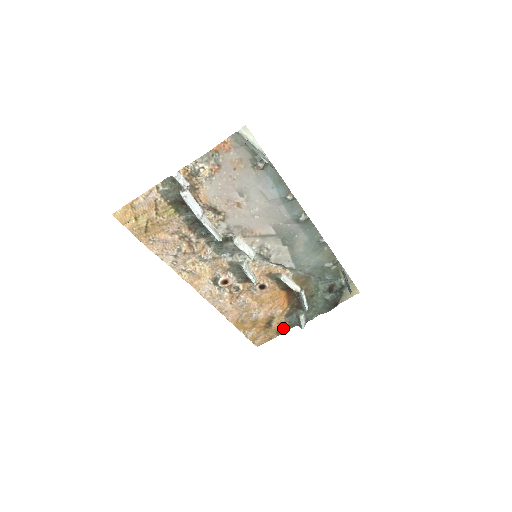
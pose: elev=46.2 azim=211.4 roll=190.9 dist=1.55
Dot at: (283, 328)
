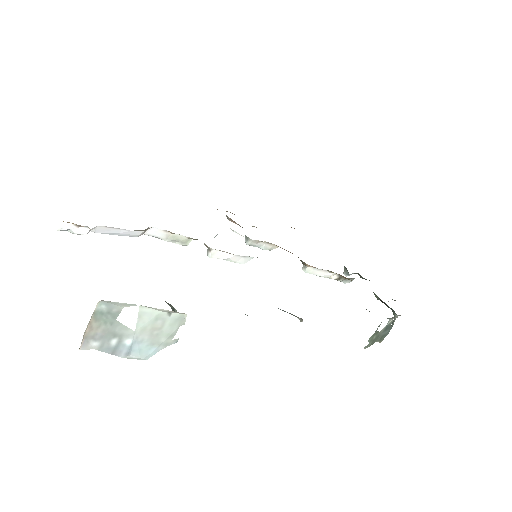
Dot at: occluded
